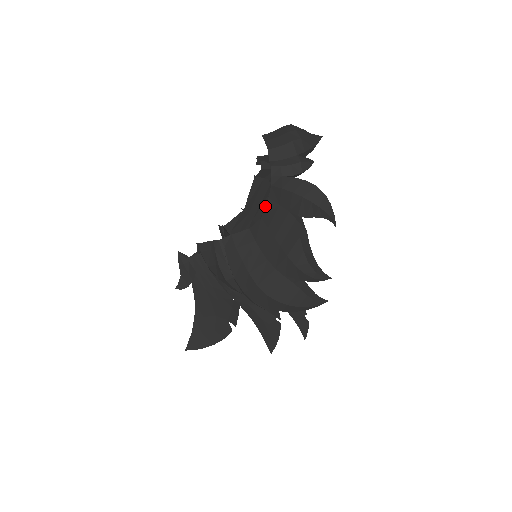
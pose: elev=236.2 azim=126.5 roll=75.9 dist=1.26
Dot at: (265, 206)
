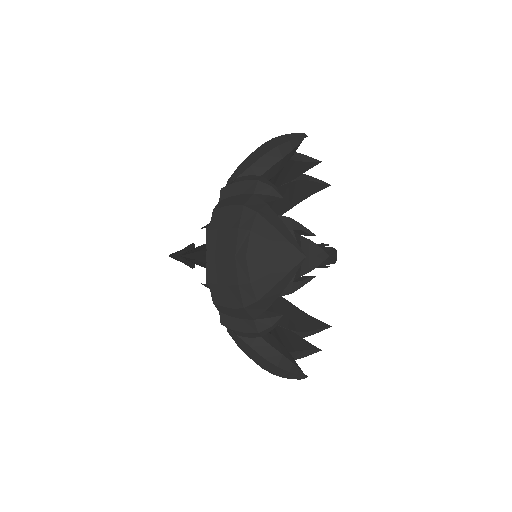
Dot at: occluded
